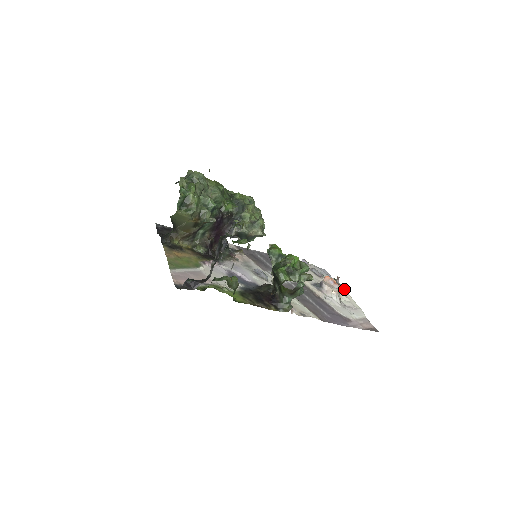
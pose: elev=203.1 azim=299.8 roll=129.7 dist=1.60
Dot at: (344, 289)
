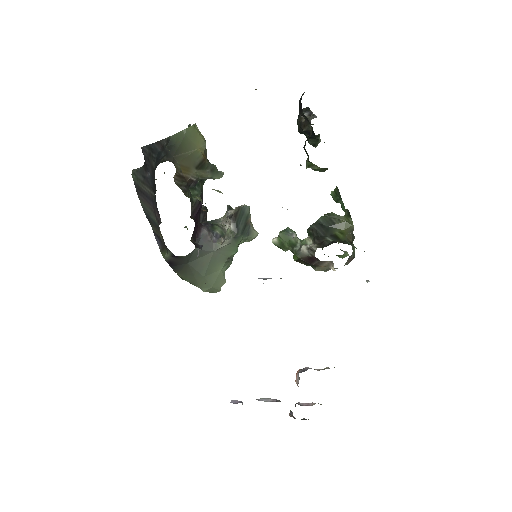
Dot at: occluded
